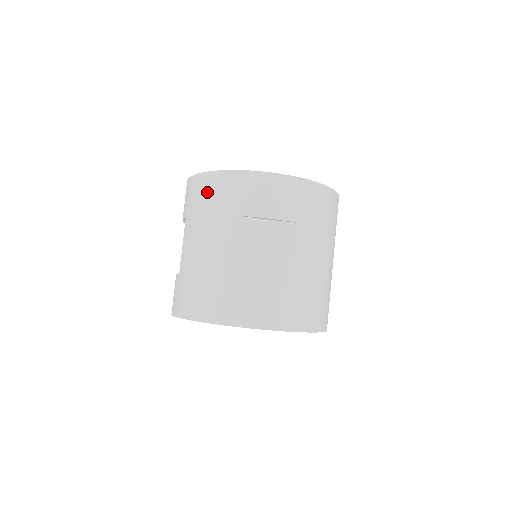
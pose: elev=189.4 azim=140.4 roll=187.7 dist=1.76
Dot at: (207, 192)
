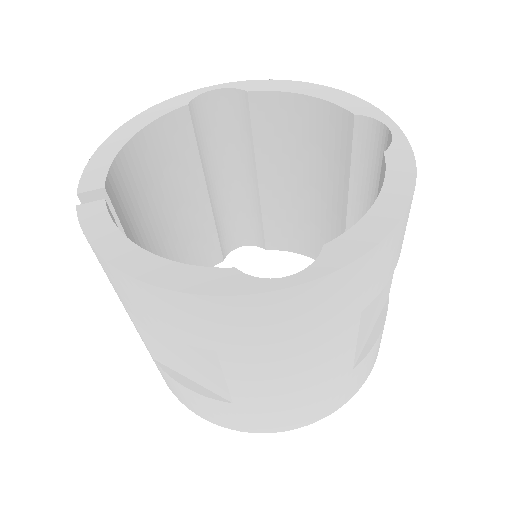
Dot at: (296, 317)
